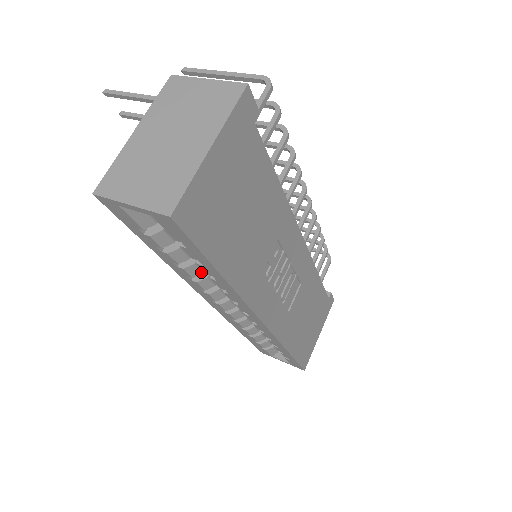
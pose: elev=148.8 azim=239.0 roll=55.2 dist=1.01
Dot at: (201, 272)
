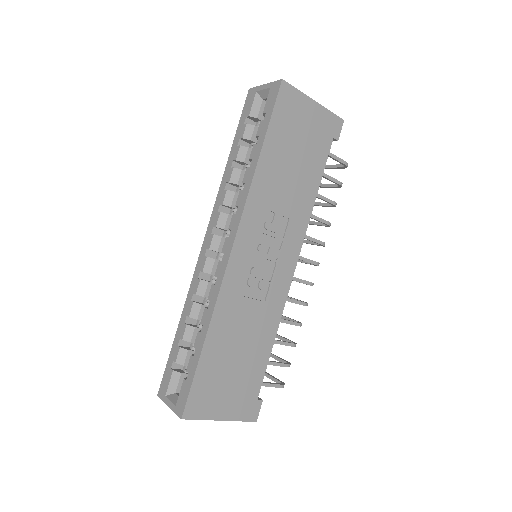
Dot at: (237, 182)
